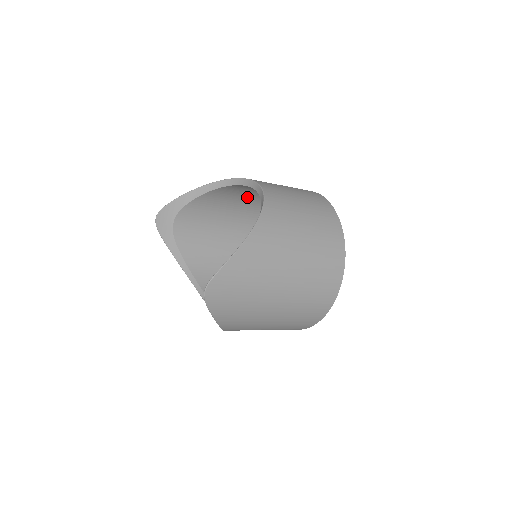
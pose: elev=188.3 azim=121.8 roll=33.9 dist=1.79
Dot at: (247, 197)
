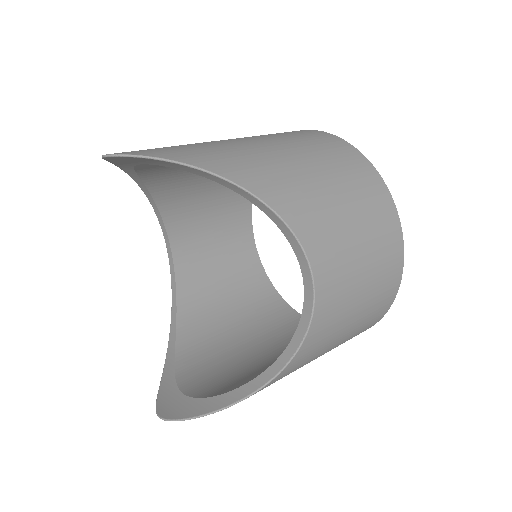
Dot at: occluded
